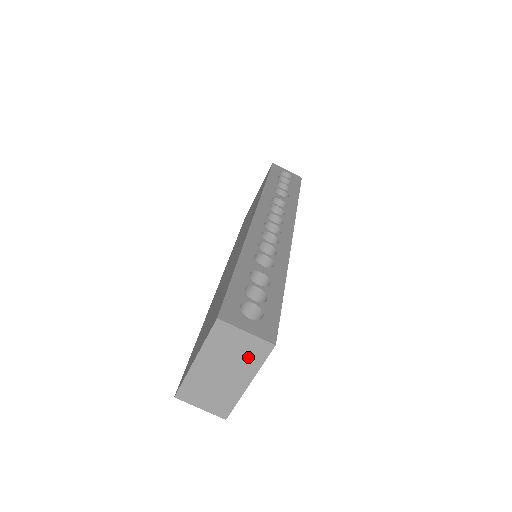
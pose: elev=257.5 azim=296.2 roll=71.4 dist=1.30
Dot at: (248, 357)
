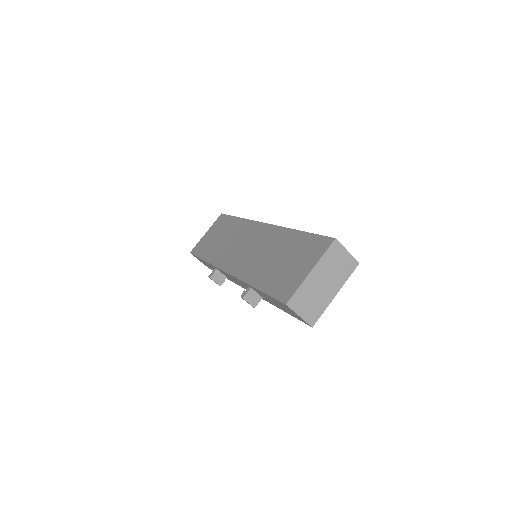
Dot at: (343, 271)
